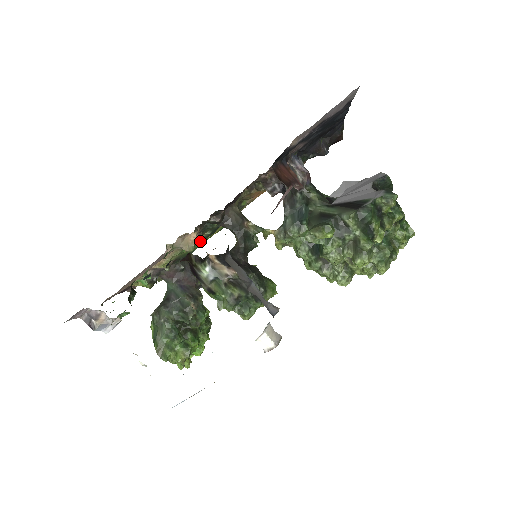
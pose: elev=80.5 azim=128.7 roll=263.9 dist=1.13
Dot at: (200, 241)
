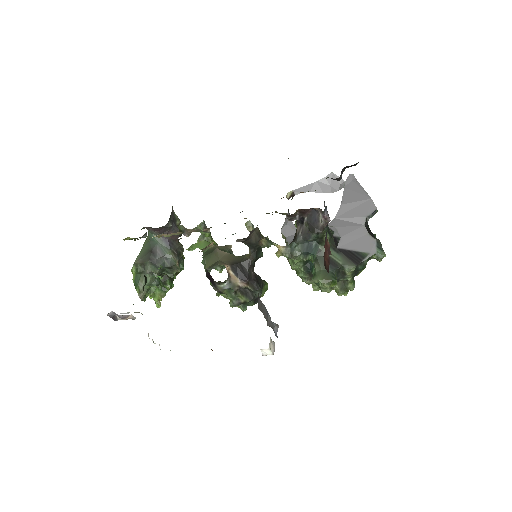
Dot at: occluded
